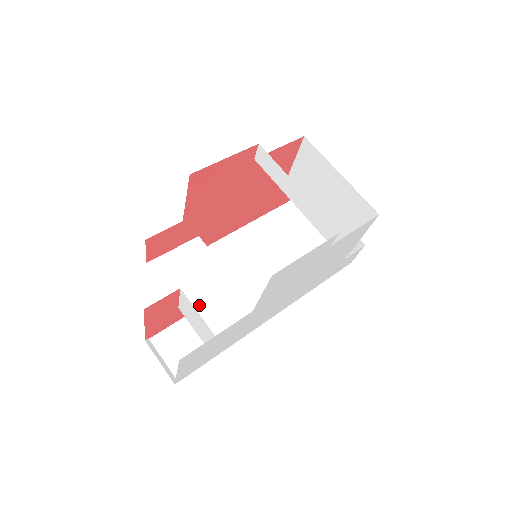
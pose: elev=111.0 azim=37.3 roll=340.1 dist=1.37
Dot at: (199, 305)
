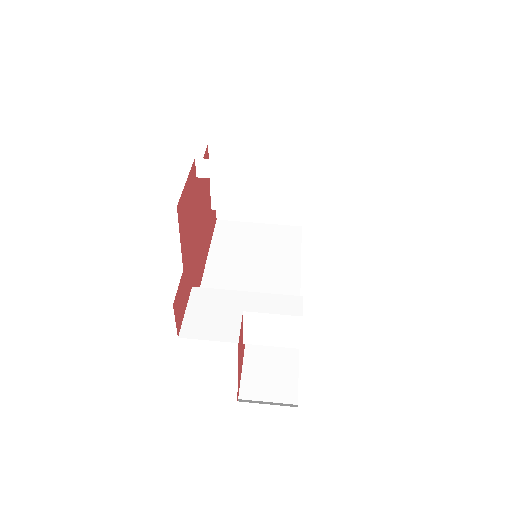
Dot at: occluded
